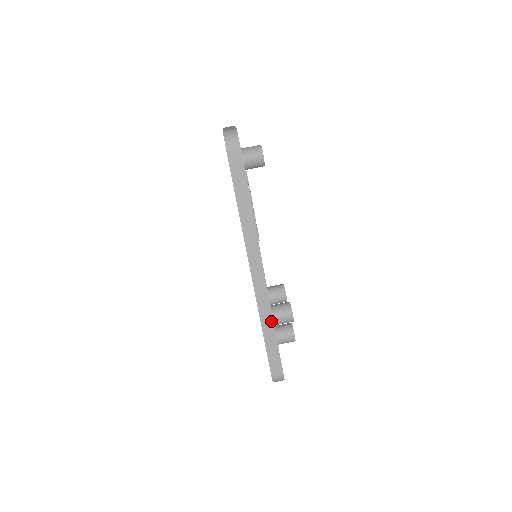
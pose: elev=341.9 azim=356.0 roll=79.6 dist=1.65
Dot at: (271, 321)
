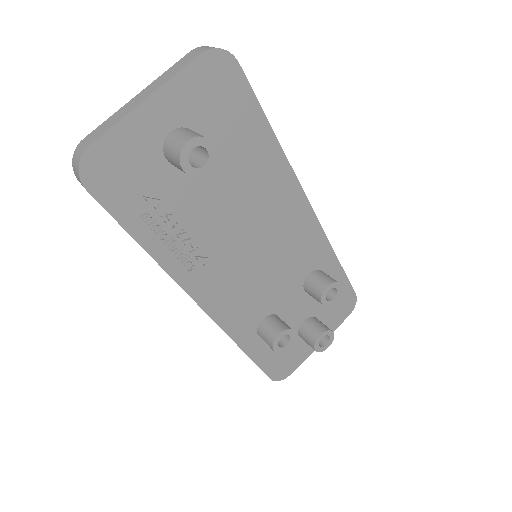
Dot at: (237, 344)
